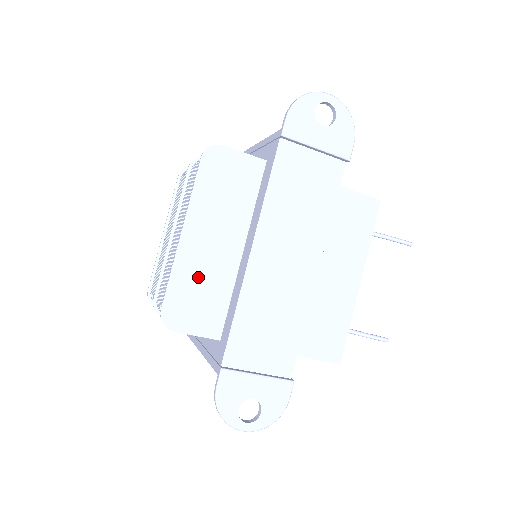
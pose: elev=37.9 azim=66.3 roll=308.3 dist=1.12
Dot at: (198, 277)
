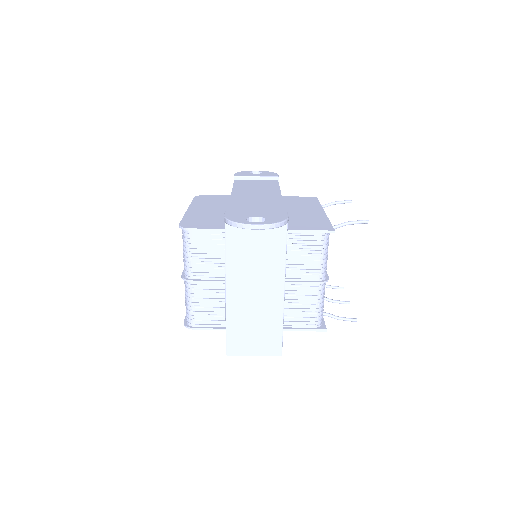
Dot at: (202, 217)
